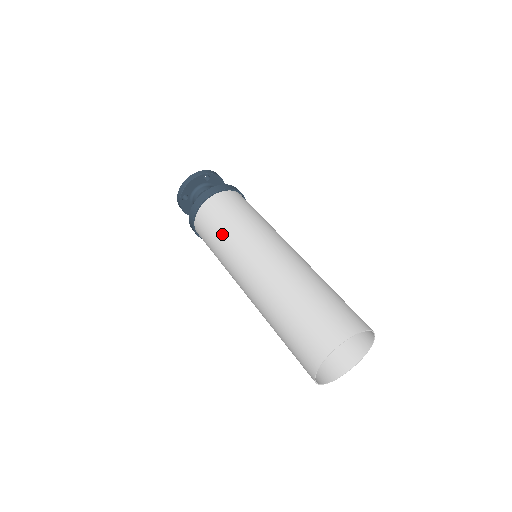
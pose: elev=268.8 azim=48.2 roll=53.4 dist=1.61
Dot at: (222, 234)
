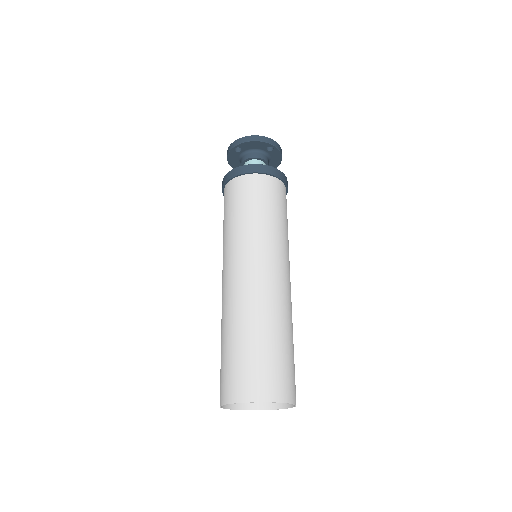
Dot at: (243, 218)
